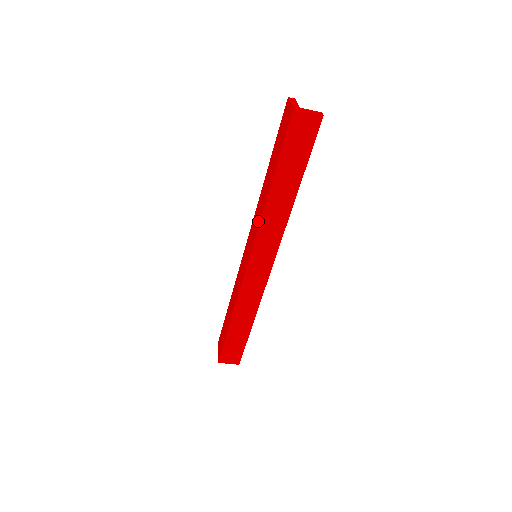
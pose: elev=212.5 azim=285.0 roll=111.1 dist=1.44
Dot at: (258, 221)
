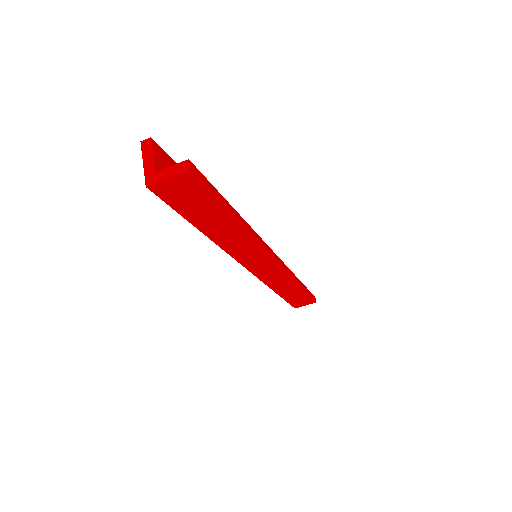
Dot at: occluded
